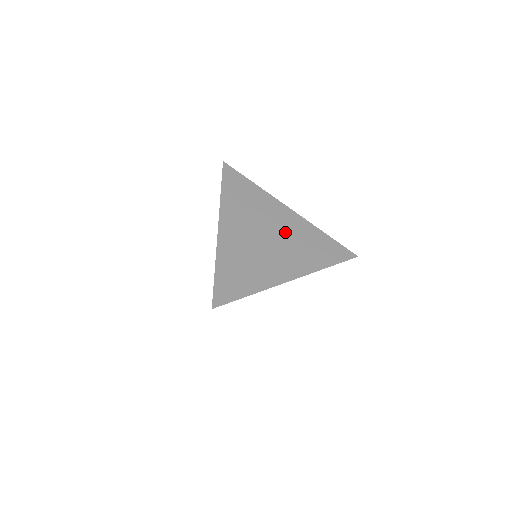
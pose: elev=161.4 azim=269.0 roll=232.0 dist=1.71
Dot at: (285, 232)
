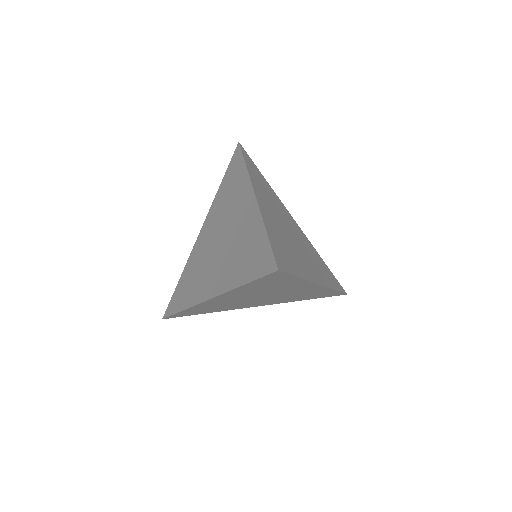
Dot at: (299, 237)
